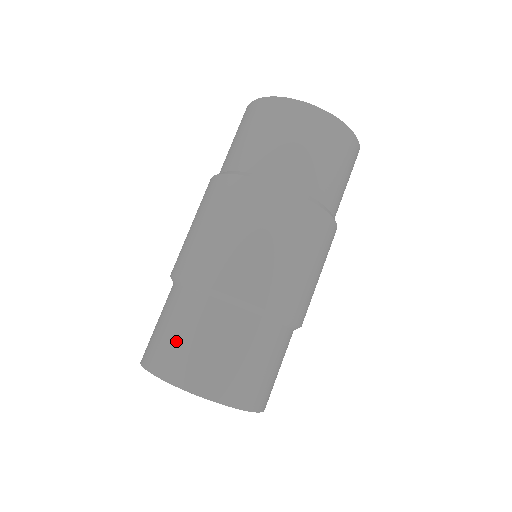
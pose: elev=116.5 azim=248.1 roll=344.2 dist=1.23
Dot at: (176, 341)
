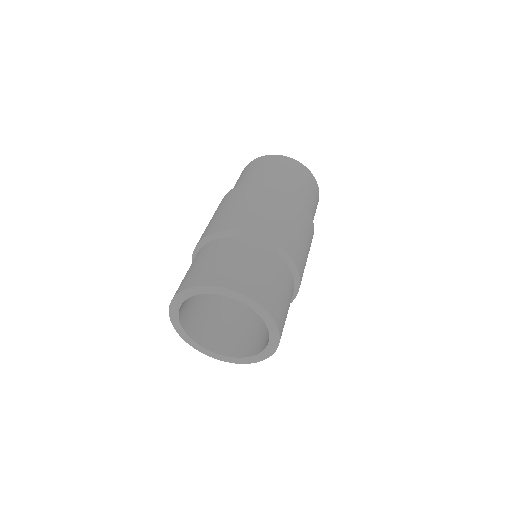
Dot at: (205, 264)
